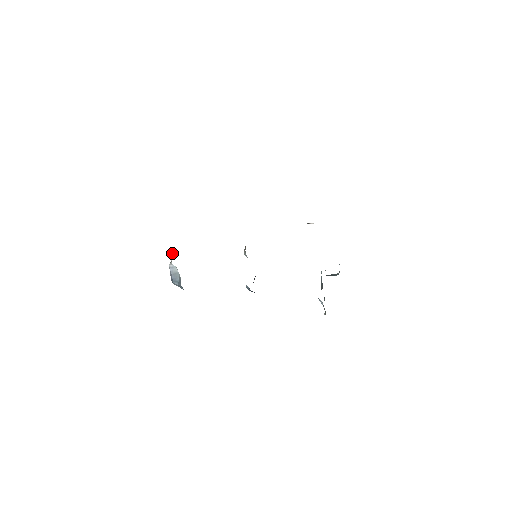
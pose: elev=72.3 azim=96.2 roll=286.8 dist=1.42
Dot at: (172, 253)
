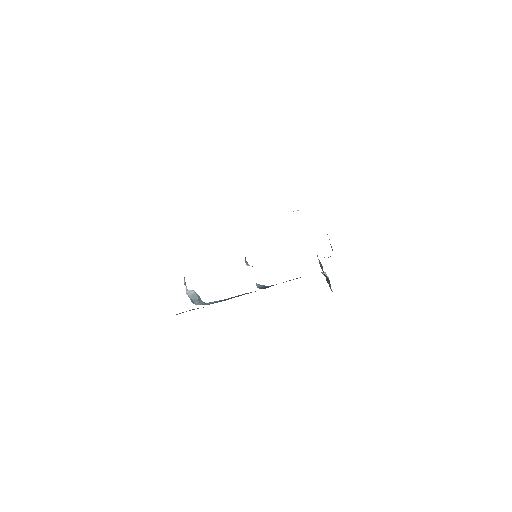
Dot at: (184, 282)
